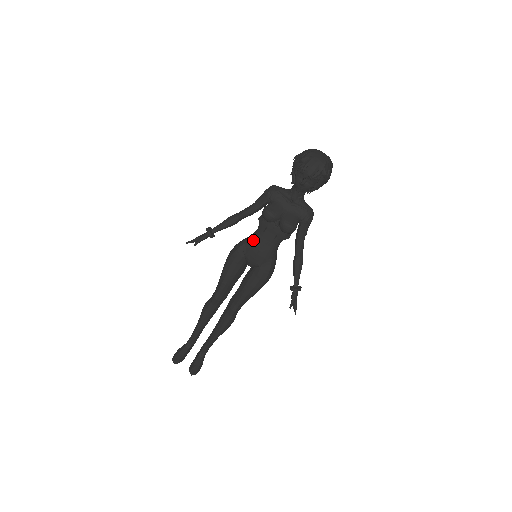
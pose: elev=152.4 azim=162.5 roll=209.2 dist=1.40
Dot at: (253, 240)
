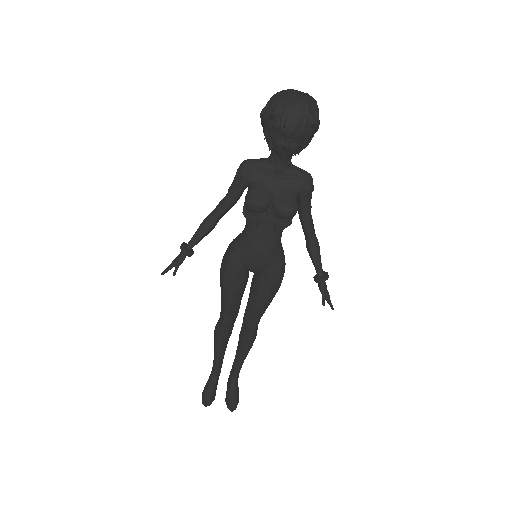
Dot at: (246, 242)
